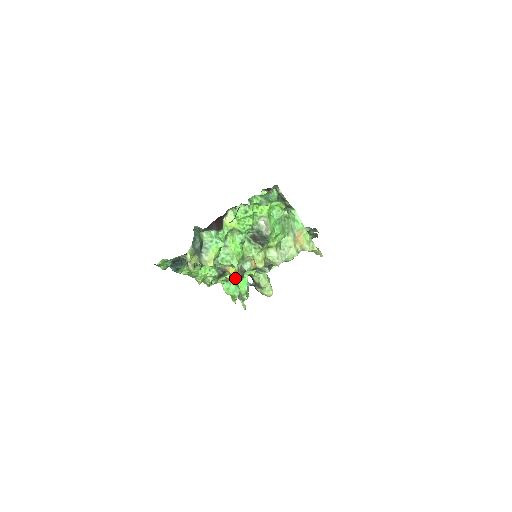
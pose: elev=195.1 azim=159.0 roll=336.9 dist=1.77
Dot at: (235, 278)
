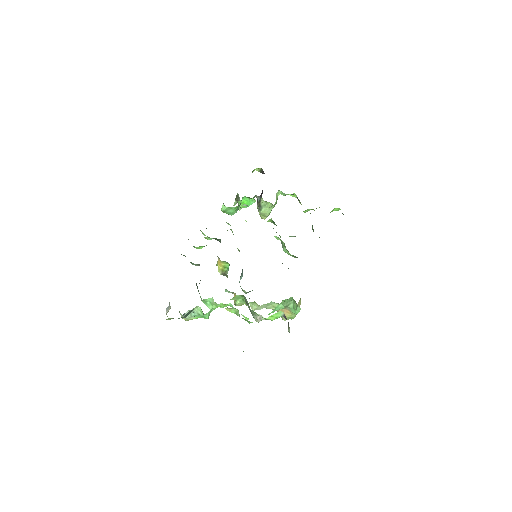
Dot at: (218, 271)
